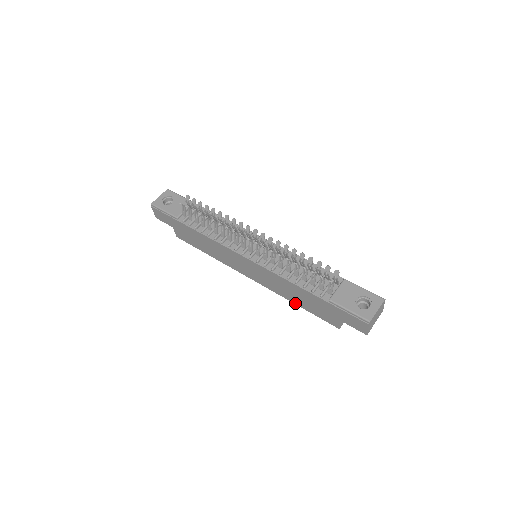
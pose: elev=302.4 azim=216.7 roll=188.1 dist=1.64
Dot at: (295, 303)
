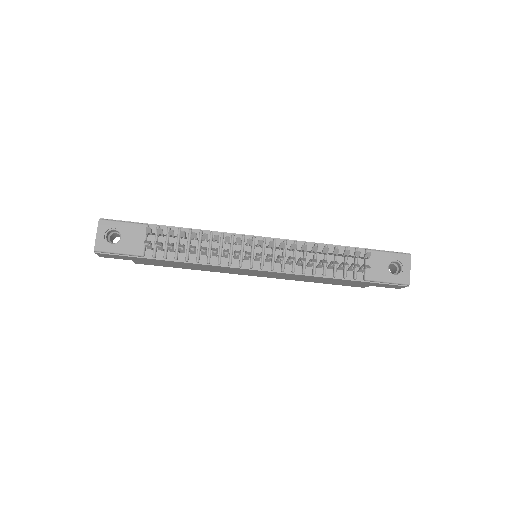
Dot at: occluded
